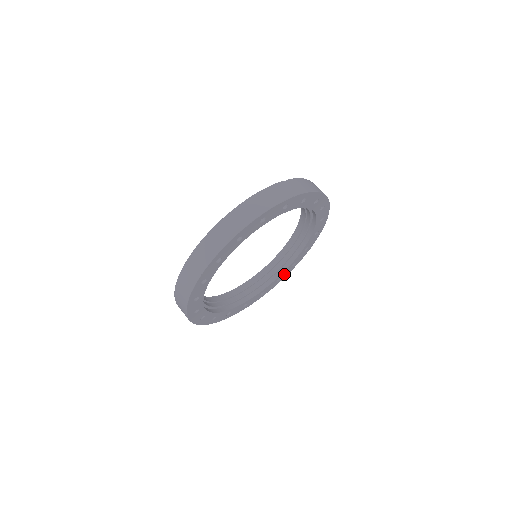
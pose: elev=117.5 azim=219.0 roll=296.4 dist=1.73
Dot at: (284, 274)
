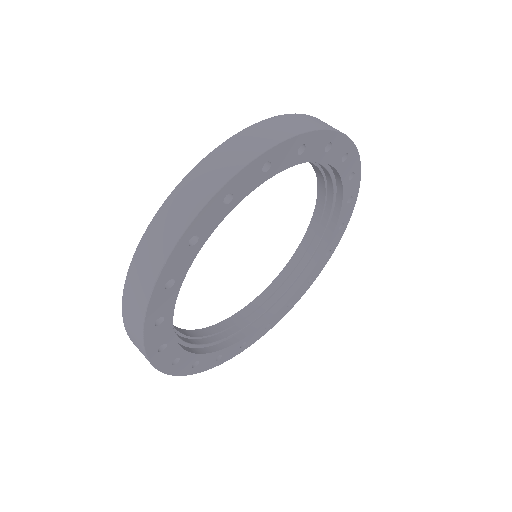
Dot at: (227, 353)
